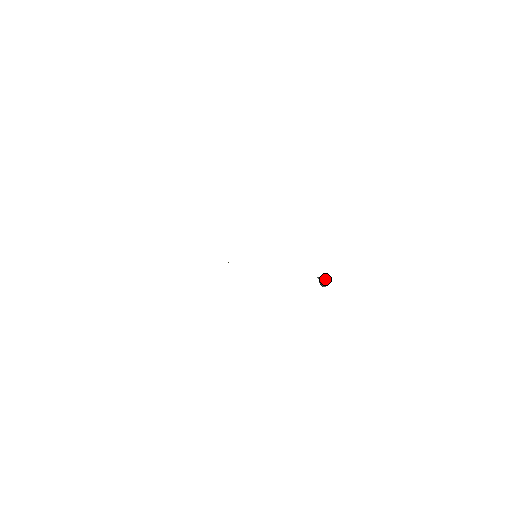
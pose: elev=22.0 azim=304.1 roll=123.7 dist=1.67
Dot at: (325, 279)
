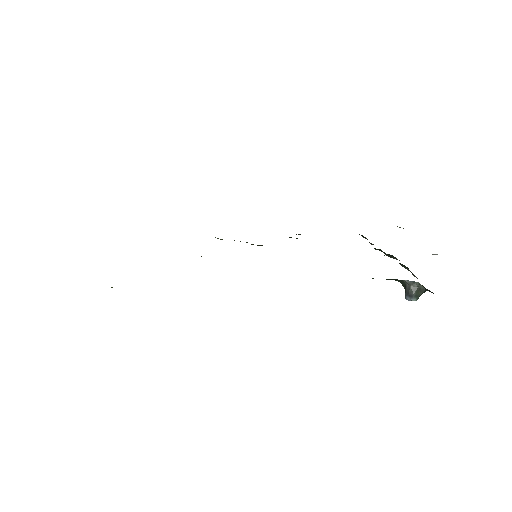
Dot at: (422, 288)
